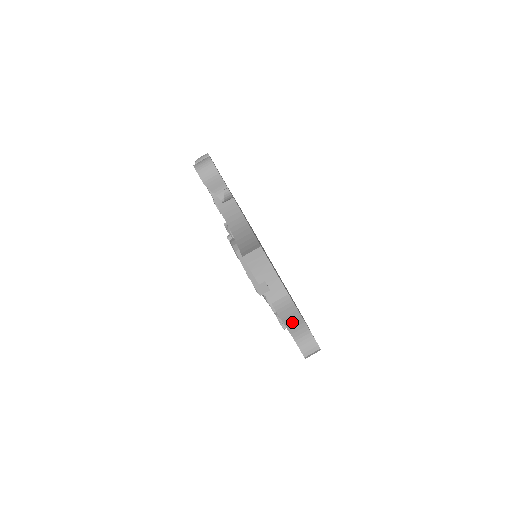
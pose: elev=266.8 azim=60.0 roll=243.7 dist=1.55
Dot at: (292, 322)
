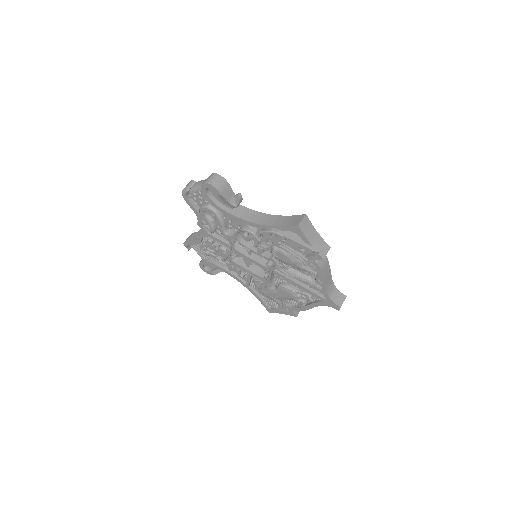
Dot at: (327, 279)
